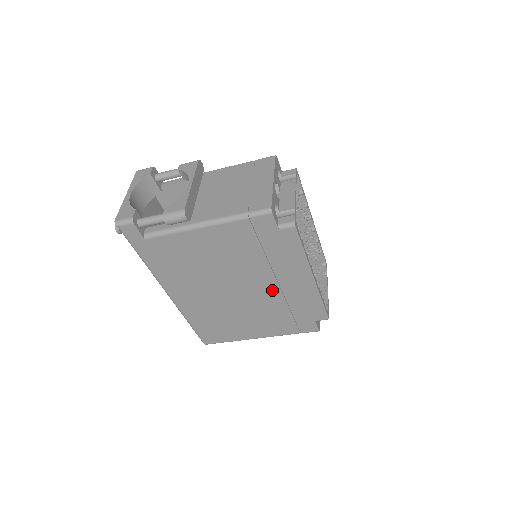
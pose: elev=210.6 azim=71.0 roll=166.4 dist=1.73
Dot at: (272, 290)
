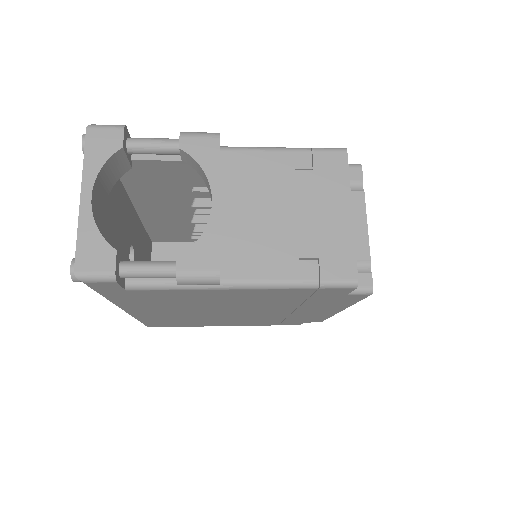
Dot at: (279, 313)
